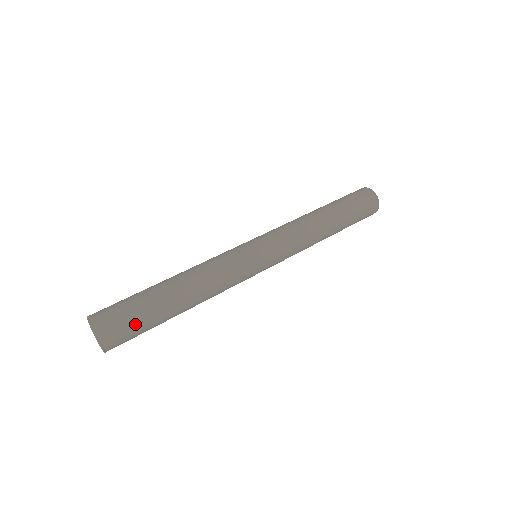
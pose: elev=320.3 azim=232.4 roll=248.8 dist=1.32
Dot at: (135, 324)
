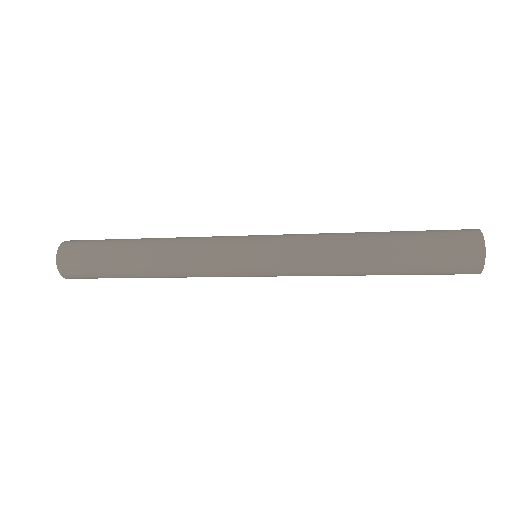
Dot at: (88, 264)
